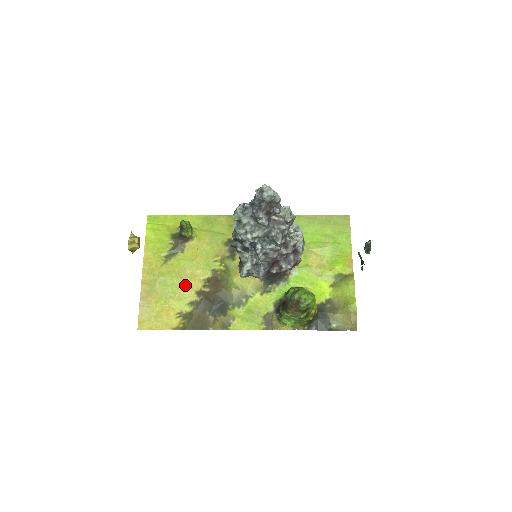
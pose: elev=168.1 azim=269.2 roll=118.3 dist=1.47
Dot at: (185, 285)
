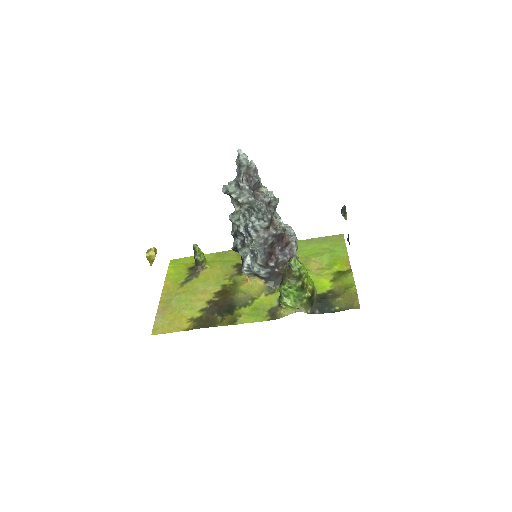
Dot at: (197, 298)
